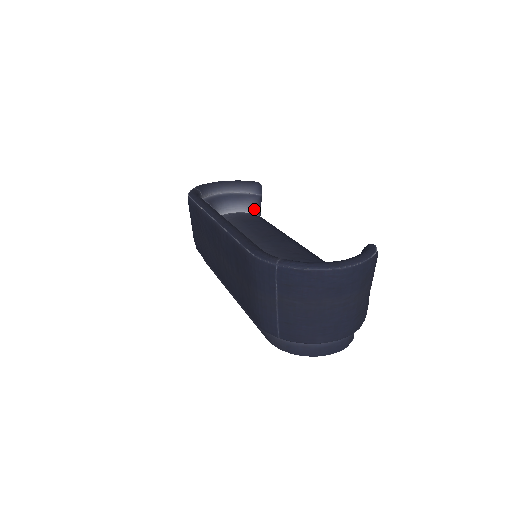
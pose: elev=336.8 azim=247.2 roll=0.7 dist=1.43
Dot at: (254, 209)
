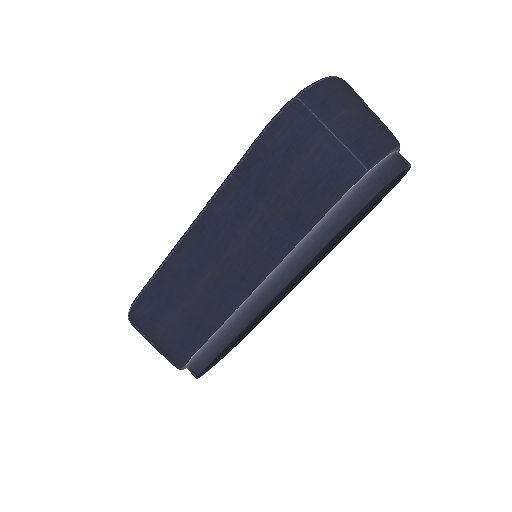
Dot at: occluded
